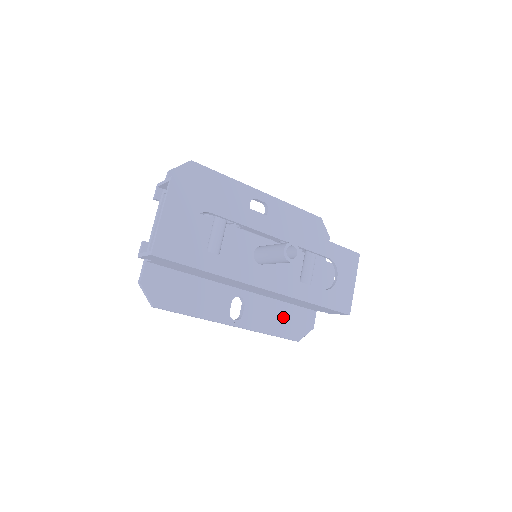
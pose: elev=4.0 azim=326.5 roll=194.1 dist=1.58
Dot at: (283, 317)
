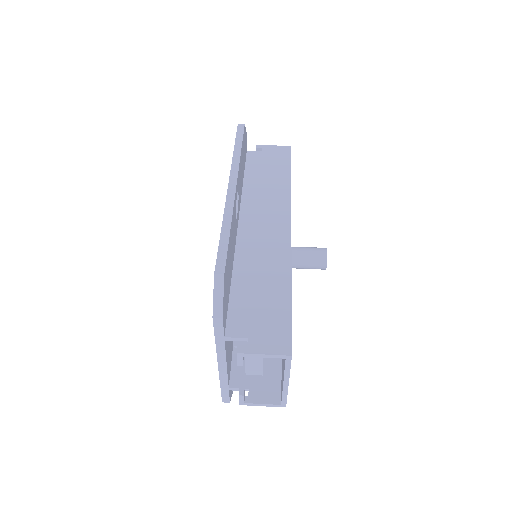
Dot at: occluded
